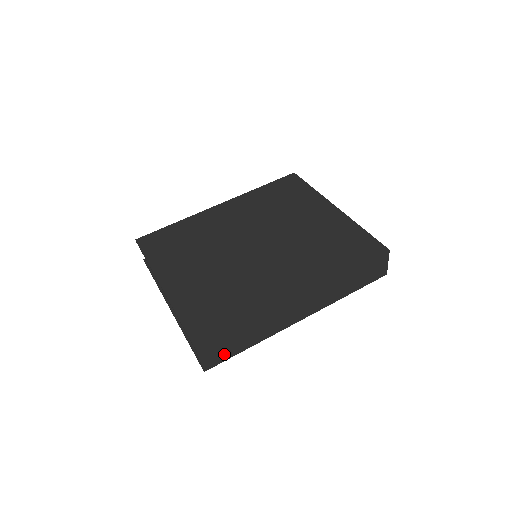
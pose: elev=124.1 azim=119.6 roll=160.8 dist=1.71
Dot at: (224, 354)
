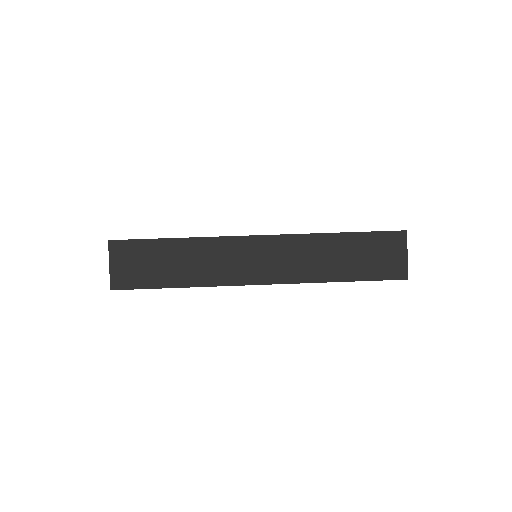
Dot at: (142, 275)
